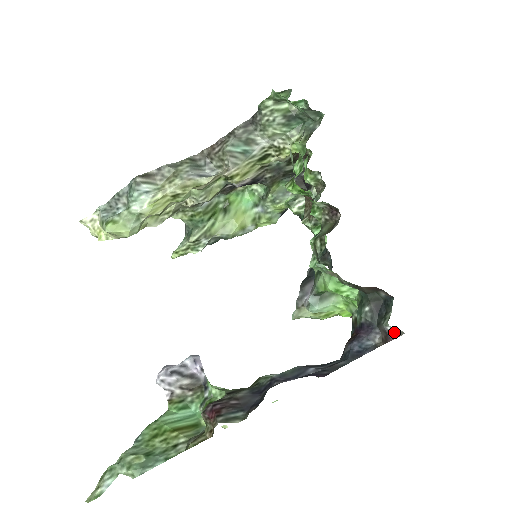
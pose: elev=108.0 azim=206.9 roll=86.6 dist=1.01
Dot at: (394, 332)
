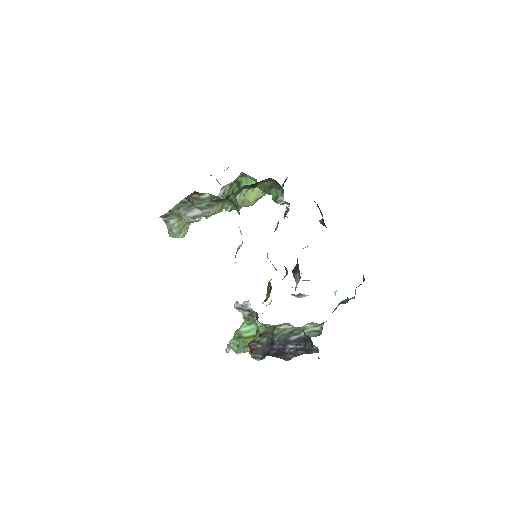
Dot at: occluded
